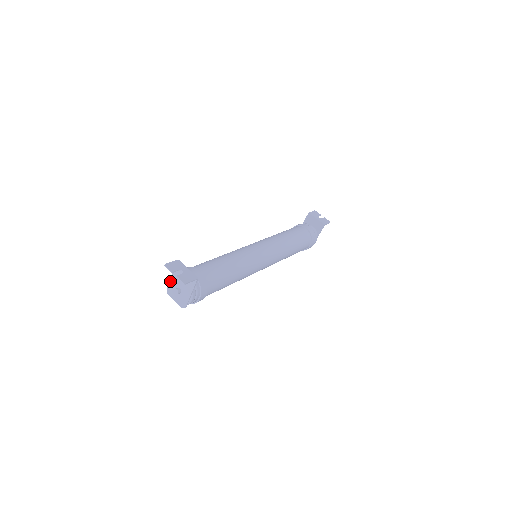
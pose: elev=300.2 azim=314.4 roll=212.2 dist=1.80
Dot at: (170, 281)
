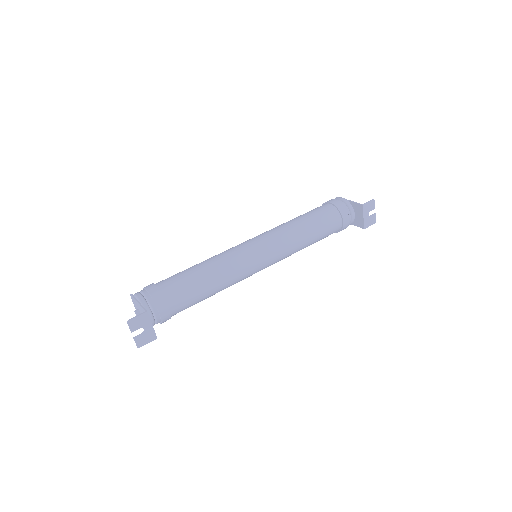
Dot at: (135, 300)
